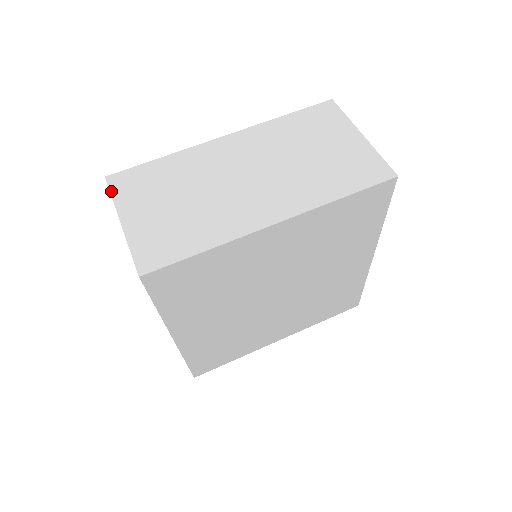
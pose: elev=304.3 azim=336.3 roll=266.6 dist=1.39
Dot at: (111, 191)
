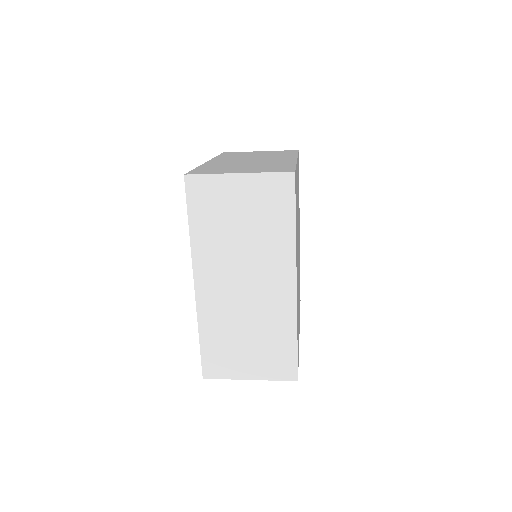
Dot at: (203, 174)
